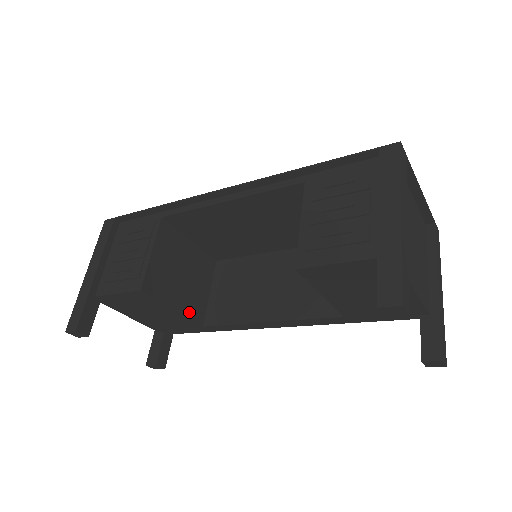
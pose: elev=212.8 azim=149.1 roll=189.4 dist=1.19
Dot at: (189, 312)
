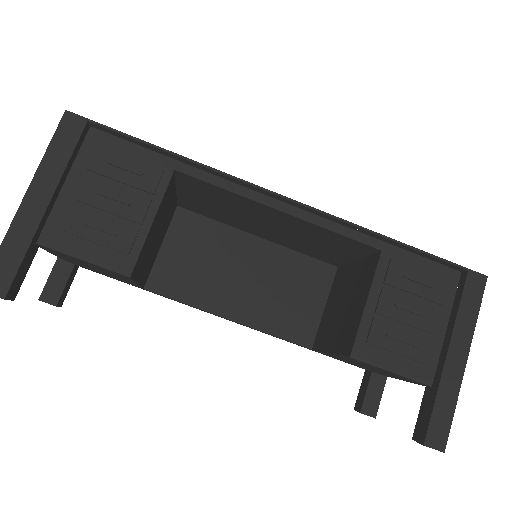
Dot at: (143, 279)
